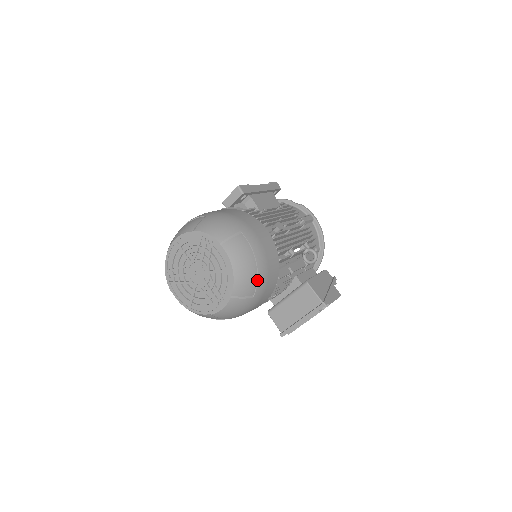
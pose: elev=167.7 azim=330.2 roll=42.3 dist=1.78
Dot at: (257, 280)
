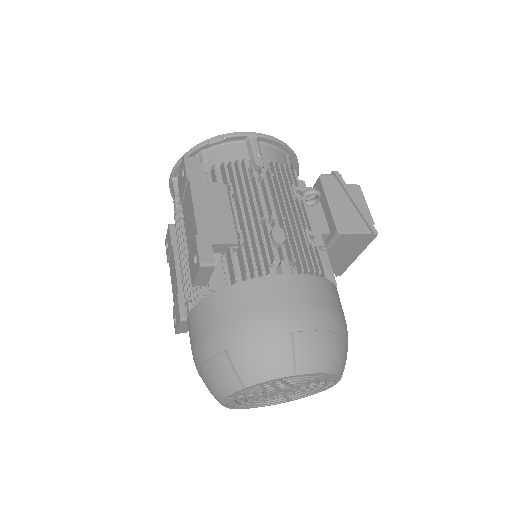
Dot at: (344, 337)
